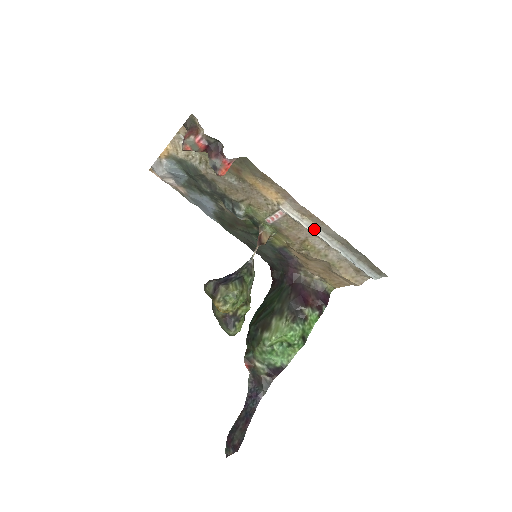
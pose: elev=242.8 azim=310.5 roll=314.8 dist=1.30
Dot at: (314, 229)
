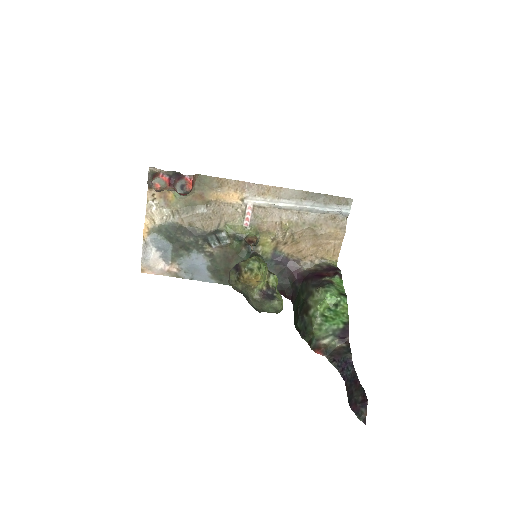
Dot at: (279, 202)
